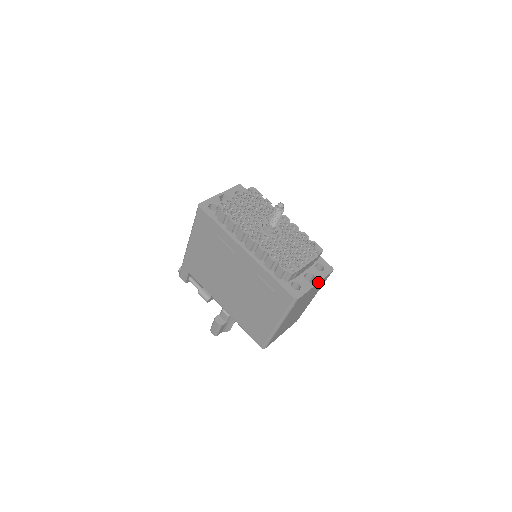
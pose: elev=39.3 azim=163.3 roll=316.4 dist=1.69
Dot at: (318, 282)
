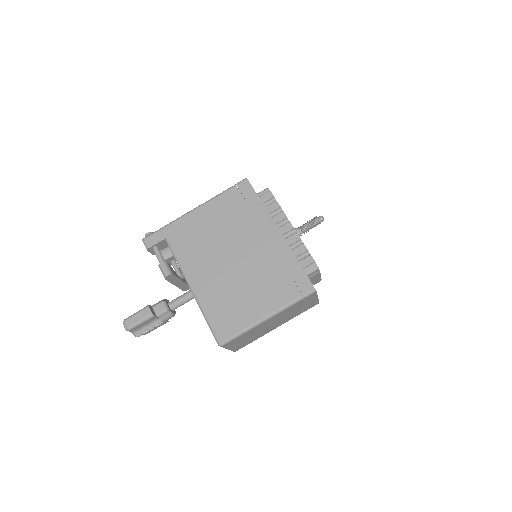
Dot at: occluded
